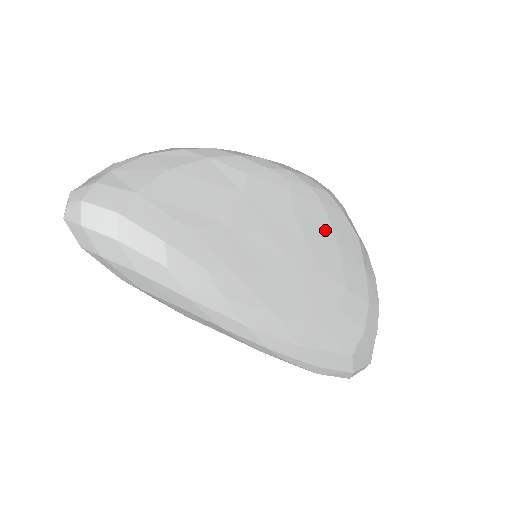
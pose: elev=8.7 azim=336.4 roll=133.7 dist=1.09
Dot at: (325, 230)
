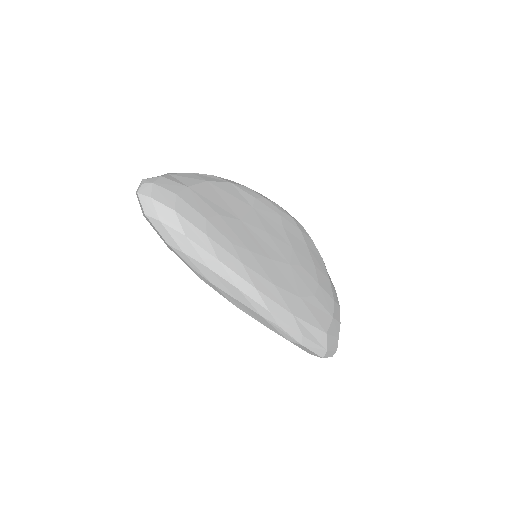
Dot at: (303, 245)
